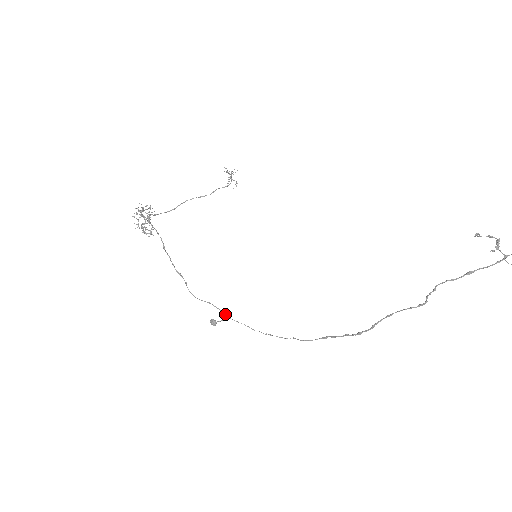
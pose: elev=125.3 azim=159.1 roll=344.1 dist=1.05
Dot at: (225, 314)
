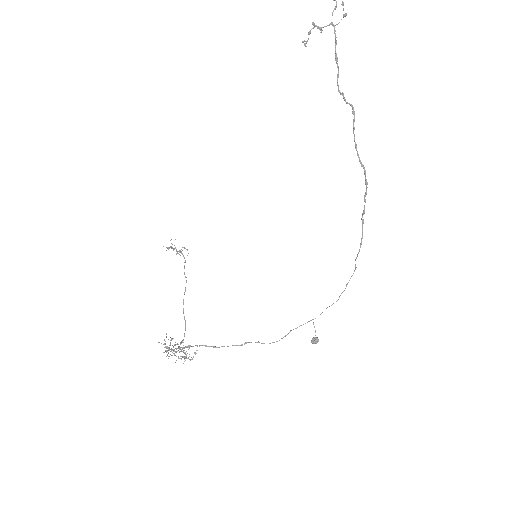
Dot at: occluded
